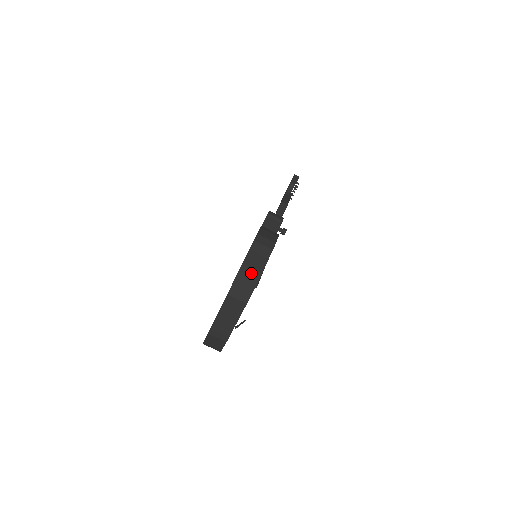
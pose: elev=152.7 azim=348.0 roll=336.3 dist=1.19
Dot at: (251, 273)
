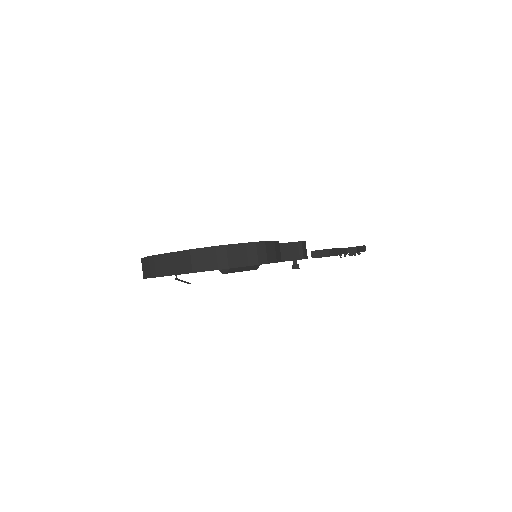
Dot at: (222, 258)
